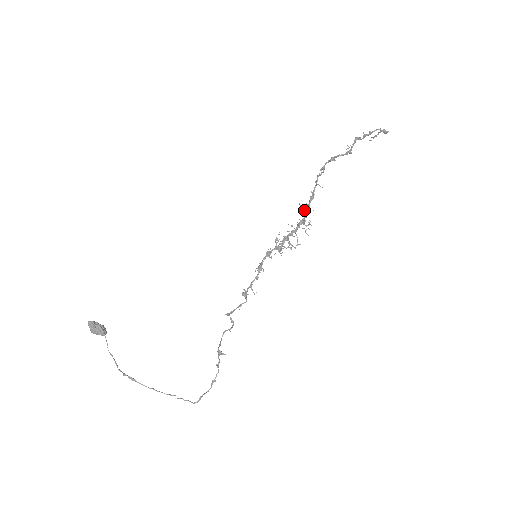
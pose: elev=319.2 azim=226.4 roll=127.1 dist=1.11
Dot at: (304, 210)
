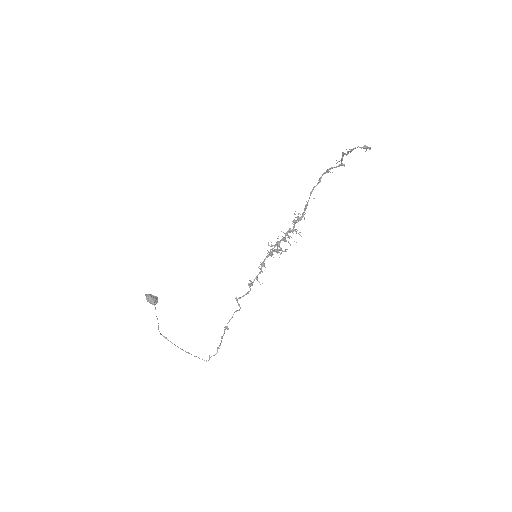
Dot at: occluded
